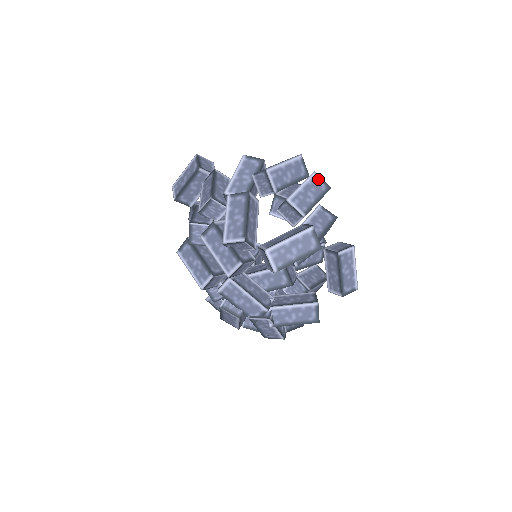
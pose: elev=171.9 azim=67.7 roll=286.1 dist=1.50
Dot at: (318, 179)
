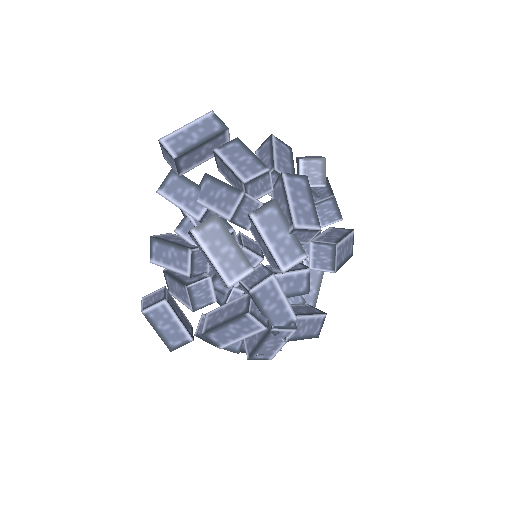
Dot at: occluded
